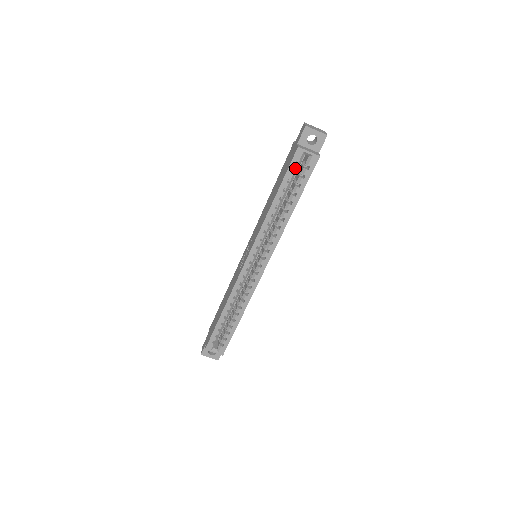
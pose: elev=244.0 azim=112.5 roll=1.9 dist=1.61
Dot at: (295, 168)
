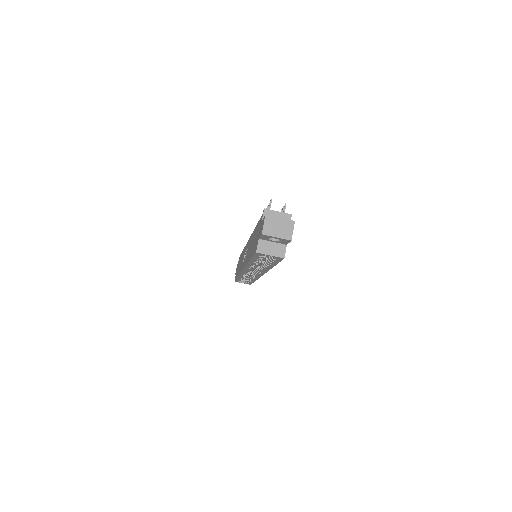
Dot at: (260, 257)
